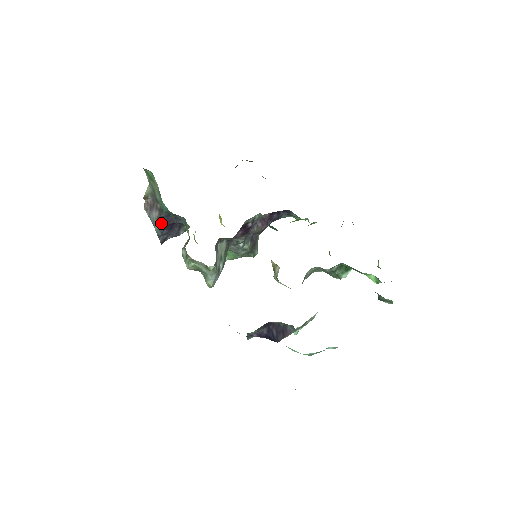
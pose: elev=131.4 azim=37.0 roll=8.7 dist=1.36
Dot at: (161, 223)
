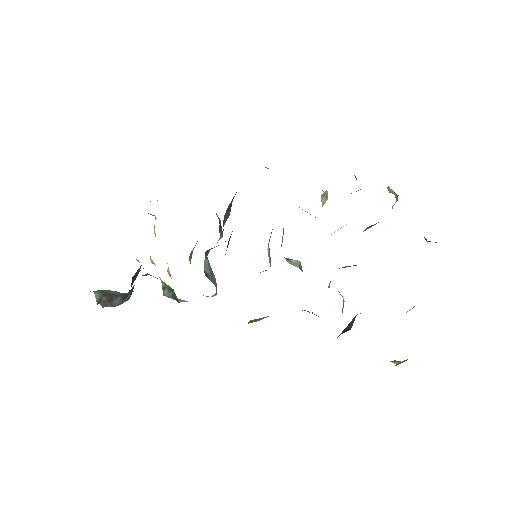
Dot at: (126, 298)
